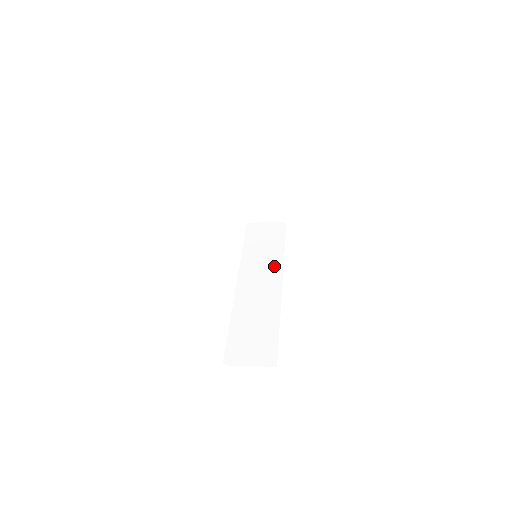
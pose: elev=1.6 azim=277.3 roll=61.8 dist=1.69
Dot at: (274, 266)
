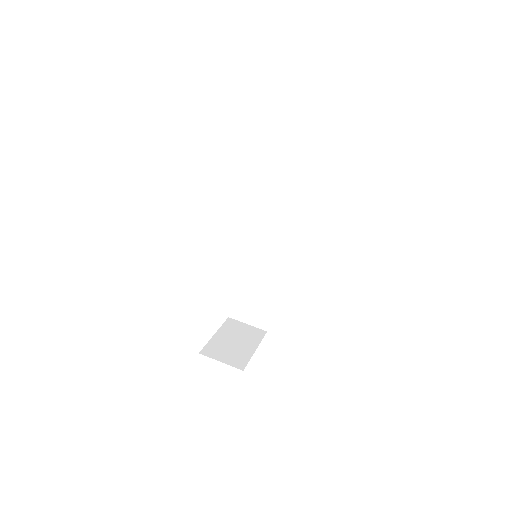
Dot at: (285, 226)
